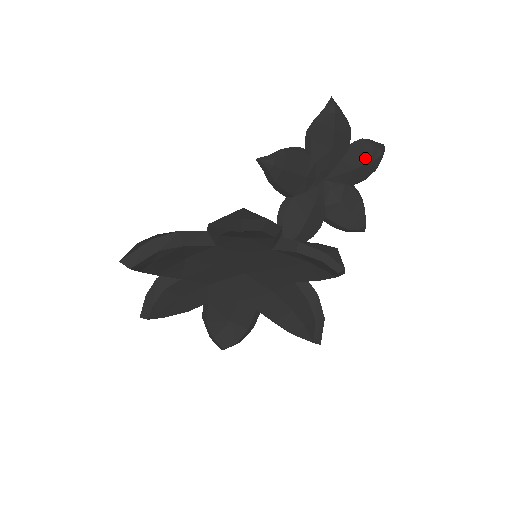
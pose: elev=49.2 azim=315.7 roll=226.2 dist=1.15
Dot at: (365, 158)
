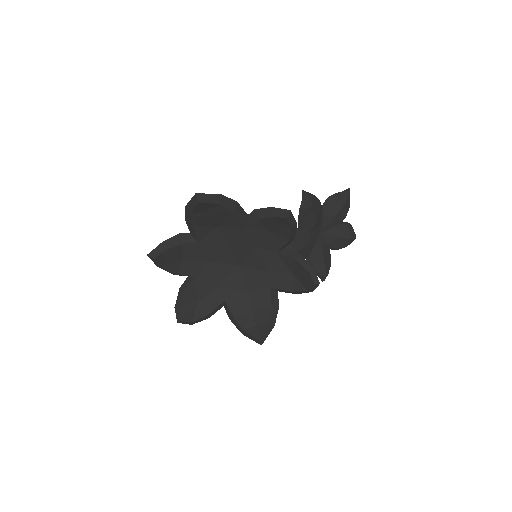
Dot at: (347, 234)
